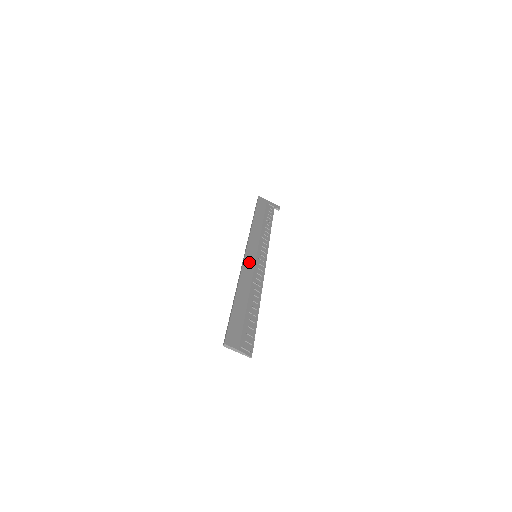
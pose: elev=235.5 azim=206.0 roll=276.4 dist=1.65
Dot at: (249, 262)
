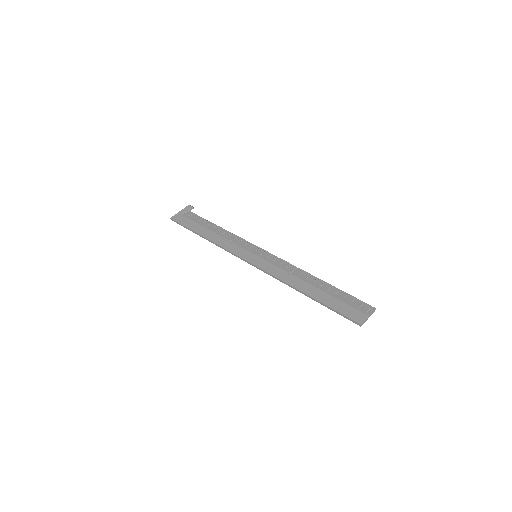
Dot at: (265, 266)
